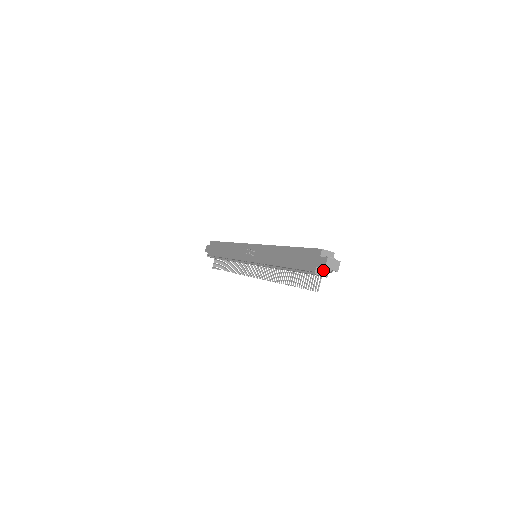
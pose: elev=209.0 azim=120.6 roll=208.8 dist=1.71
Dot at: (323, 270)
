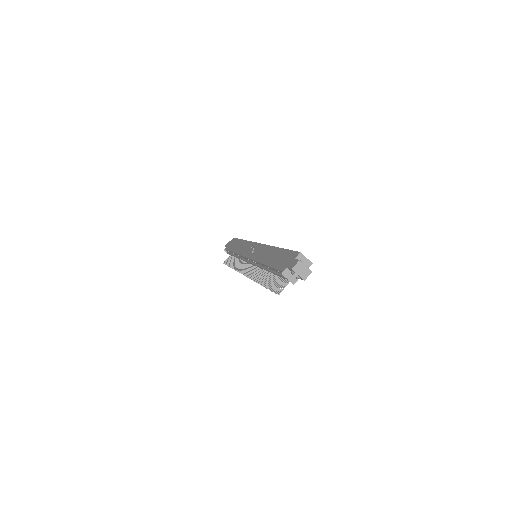
Dot at: occluded
